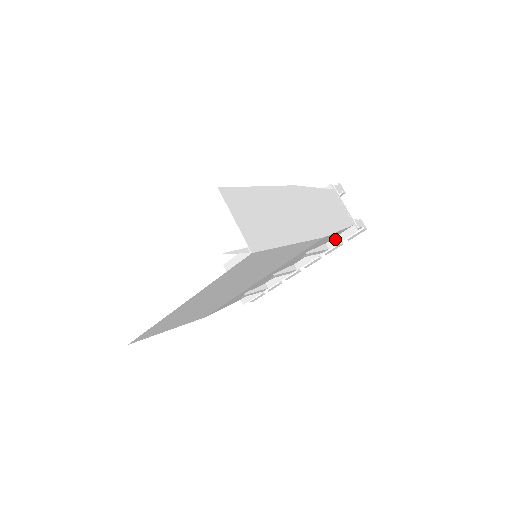
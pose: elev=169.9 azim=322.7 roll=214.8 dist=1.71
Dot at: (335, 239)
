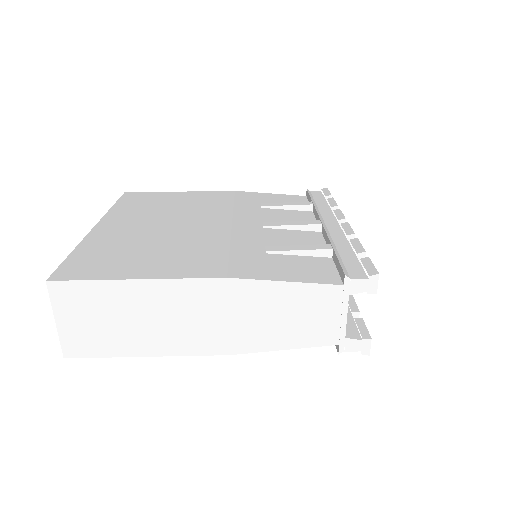
Dot at: occluded
